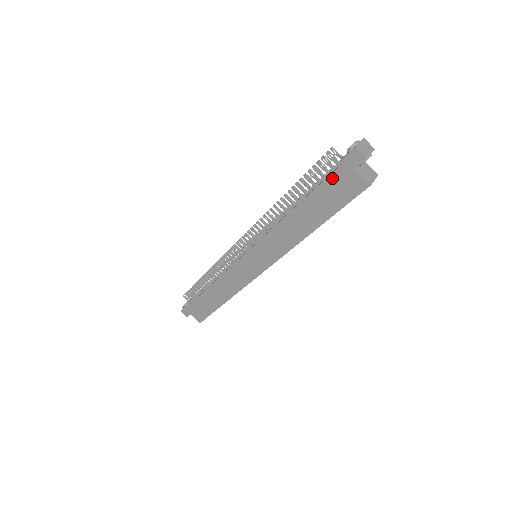
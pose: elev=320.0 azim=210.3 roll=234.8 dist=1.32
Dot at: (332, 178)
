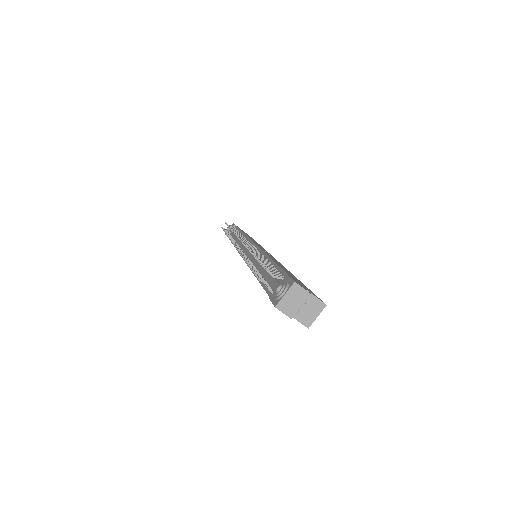
Dot at: occluded
